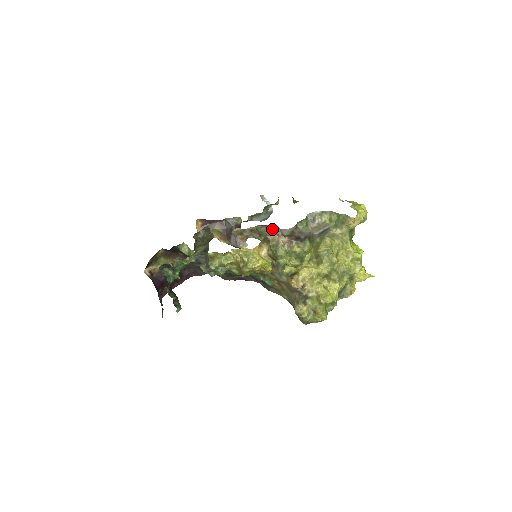
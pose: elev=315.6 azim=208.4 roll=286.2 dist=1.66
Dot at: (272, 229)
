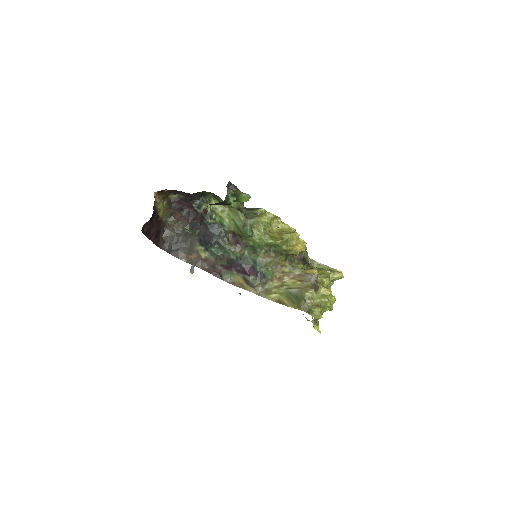
Dot at: occluded
